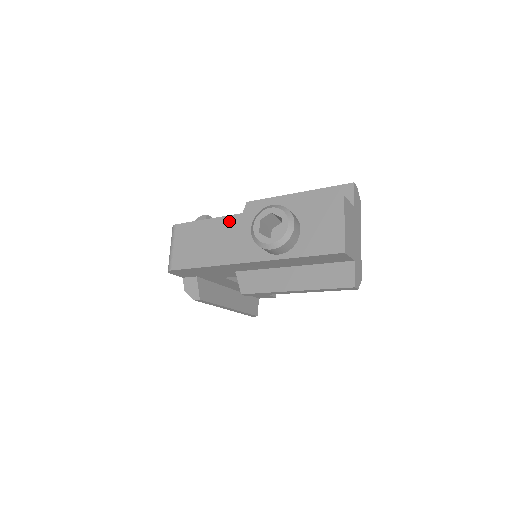
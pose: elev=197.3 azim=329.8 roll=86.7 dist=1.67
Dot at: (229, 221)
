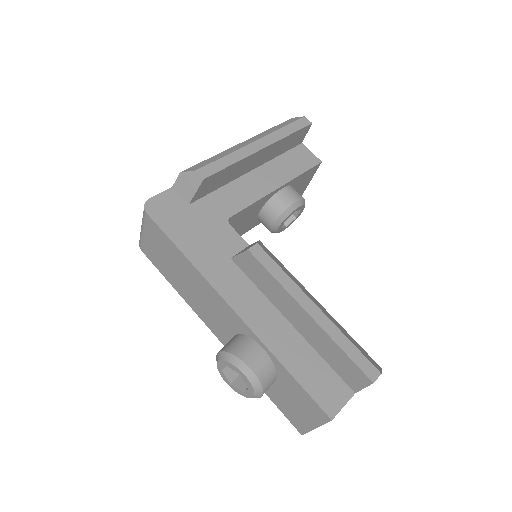
Dot at: (207, 288)
